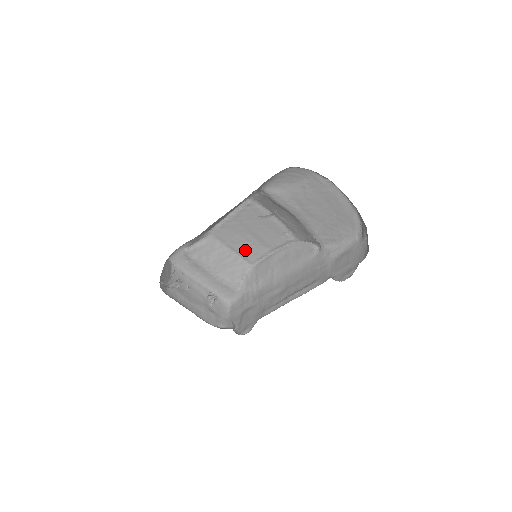
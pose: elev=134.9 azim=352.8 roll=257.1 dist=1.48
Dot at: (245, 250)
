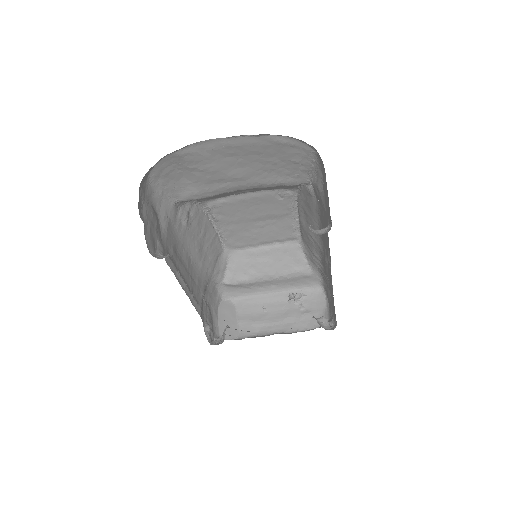
Dot at: (274, 235)
